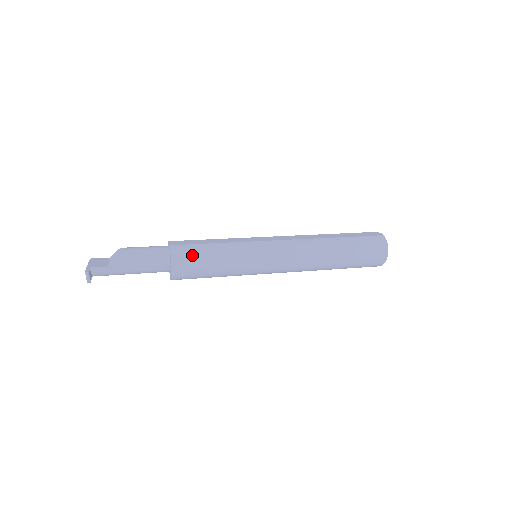
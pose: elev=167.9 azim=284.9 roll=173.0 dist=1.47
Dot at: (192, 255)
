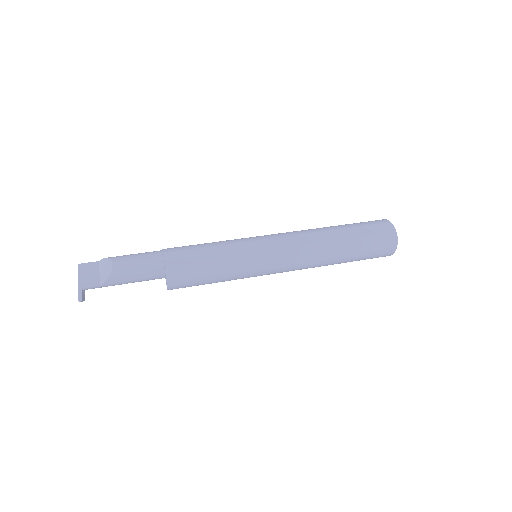
Dot at: (189, 276)
